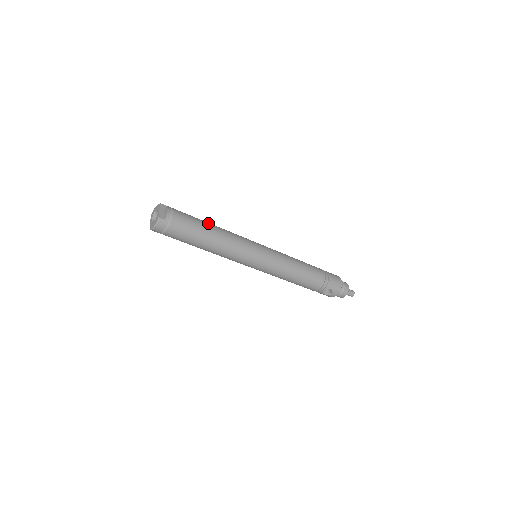
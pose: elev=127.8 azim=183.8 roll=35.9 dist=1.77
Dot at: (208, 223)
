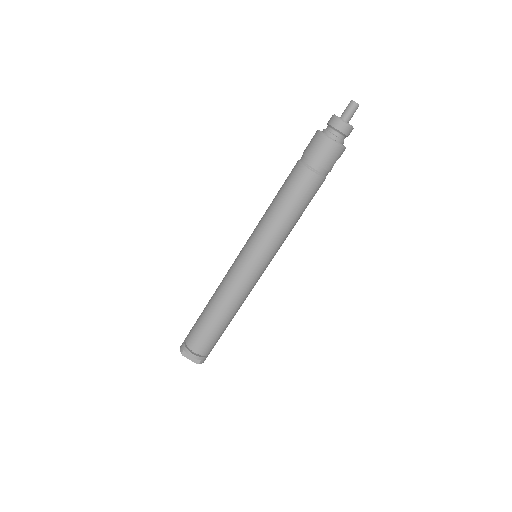
Dot at: (210, 316)
